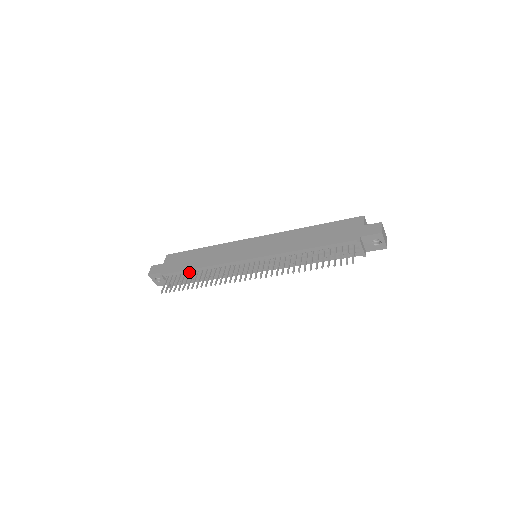
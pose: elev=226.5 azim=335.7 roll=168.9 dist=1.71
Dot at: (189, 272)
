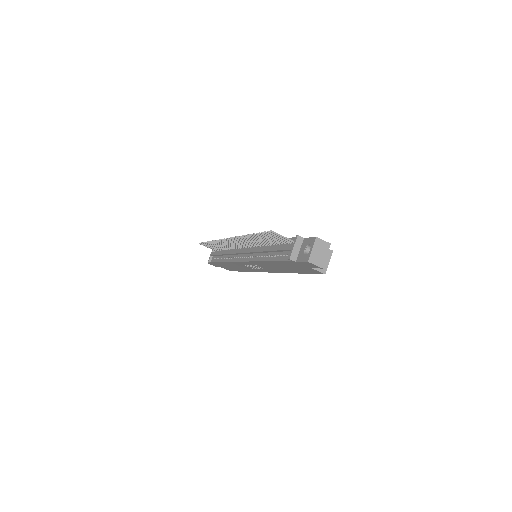
Dot at: occluded
